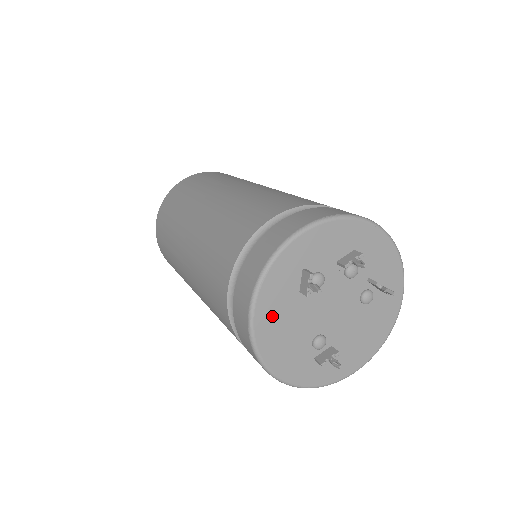
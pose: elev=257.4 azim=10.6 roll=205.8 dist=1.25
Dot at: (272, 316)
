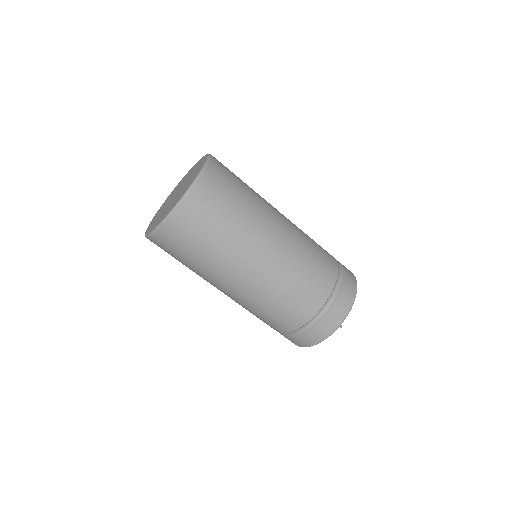
Dot at: occluded
